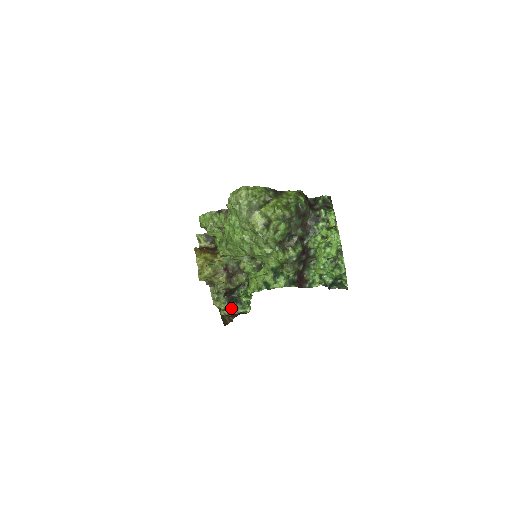
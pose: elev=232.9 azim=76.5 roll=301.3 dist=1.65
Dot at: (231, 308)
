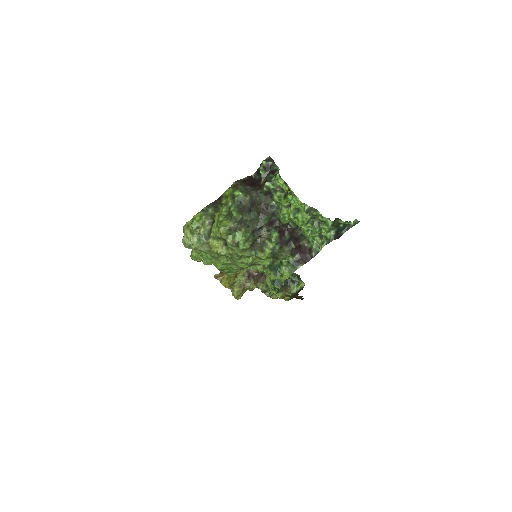
Dot at: (288, 292)
